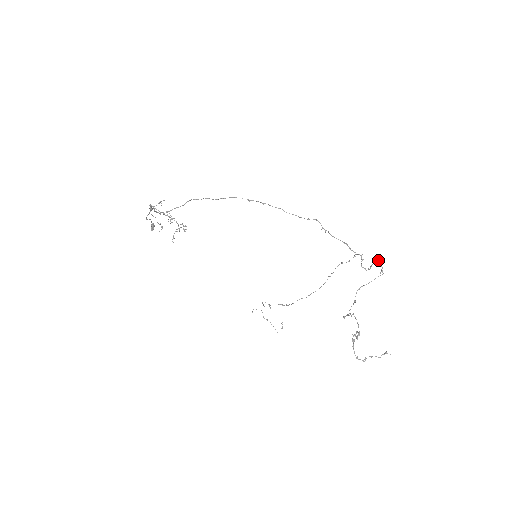
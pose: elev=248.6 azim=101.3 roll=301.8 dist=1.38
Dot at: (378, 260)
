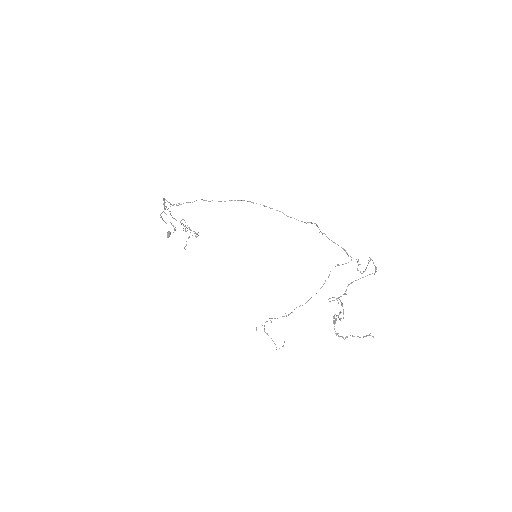
Dot at: (371, 259)
